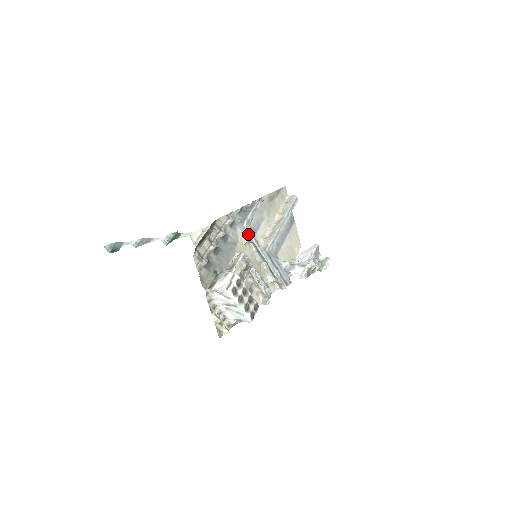
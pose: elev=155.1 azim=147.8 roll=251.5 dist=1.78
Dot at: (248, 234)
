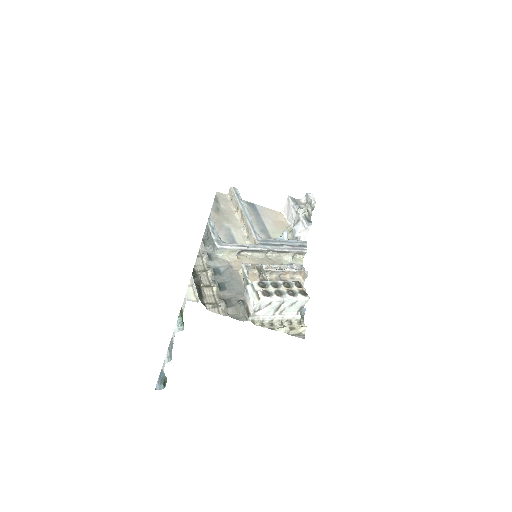
Dot at: (229, 249)
